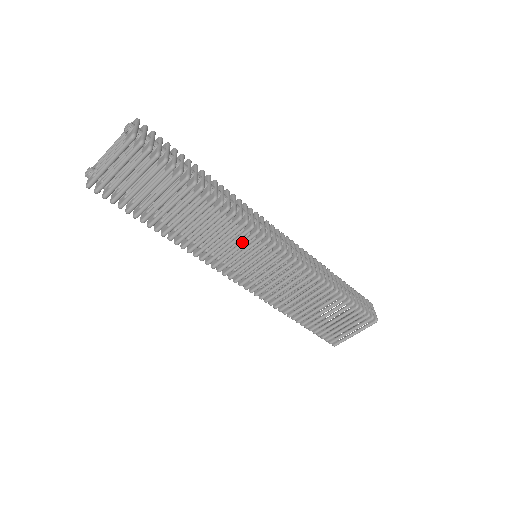
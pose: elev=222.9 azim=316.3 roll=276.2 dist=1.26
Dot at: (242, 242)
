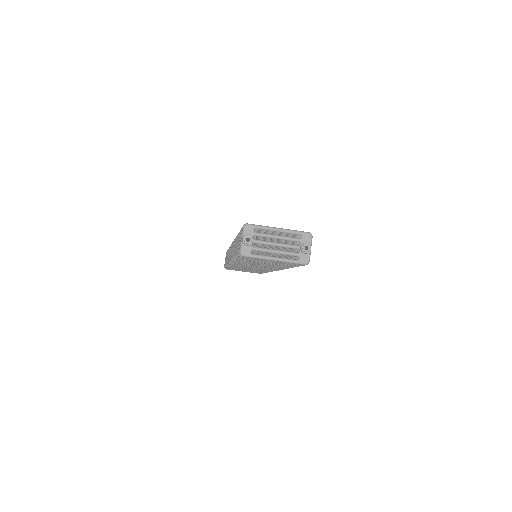
Dot at: occluded
